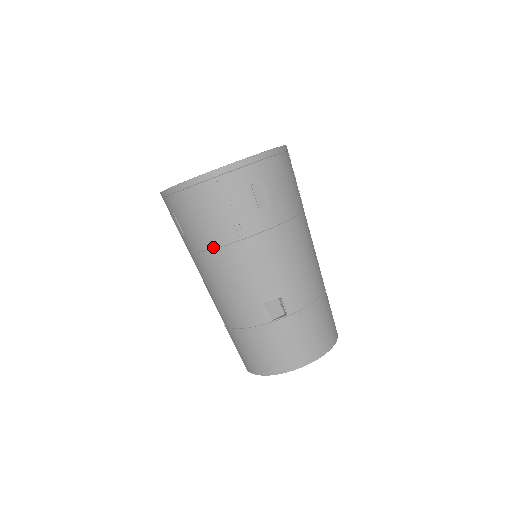
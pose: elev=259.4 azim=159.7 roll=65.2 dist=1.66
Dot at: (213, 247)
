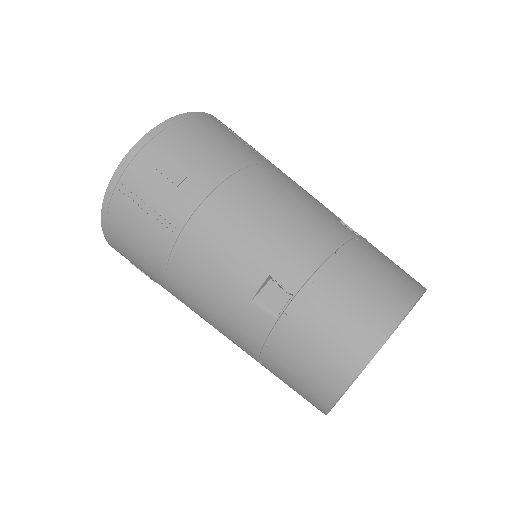
Dot at: (164, 266)
